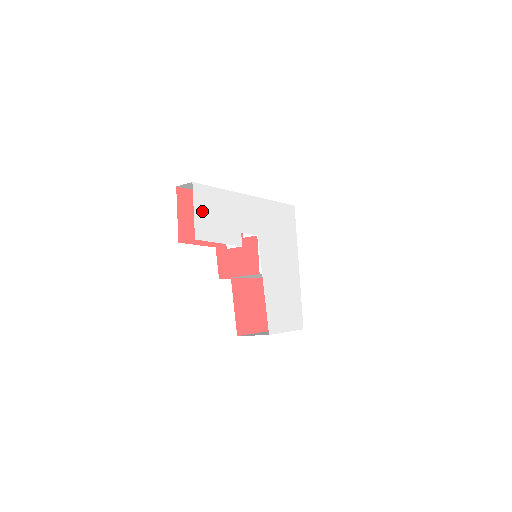
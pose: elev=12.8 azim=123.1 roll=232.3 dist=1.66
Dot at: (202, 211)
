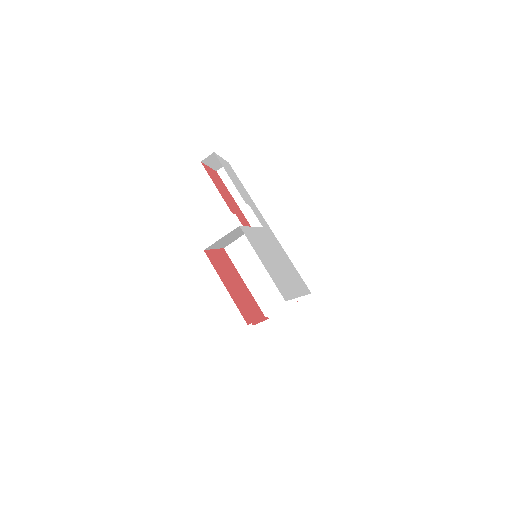
Dot at: (227, 166)
